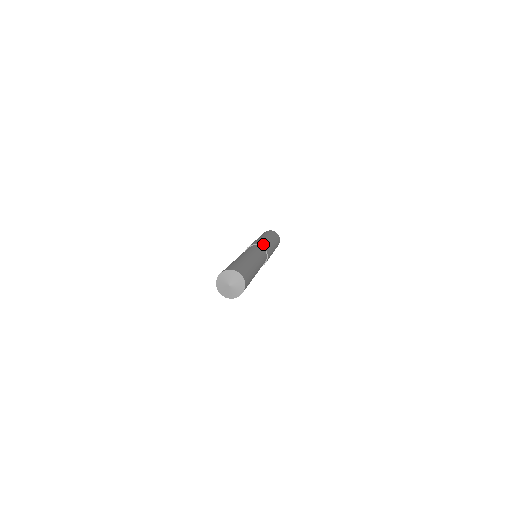
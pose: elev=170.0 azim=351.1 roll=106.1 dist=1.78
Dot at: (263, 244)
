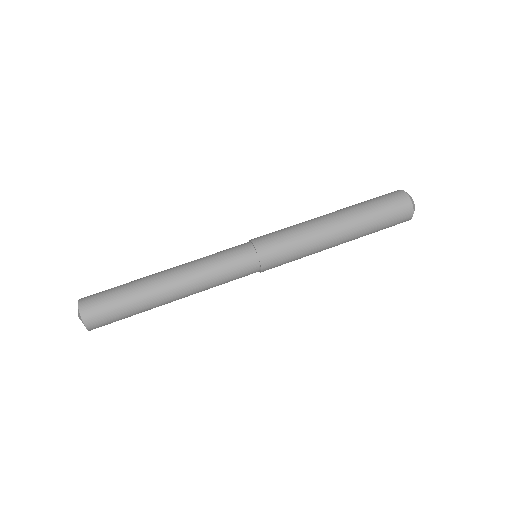
Dot at: (272, 249)
